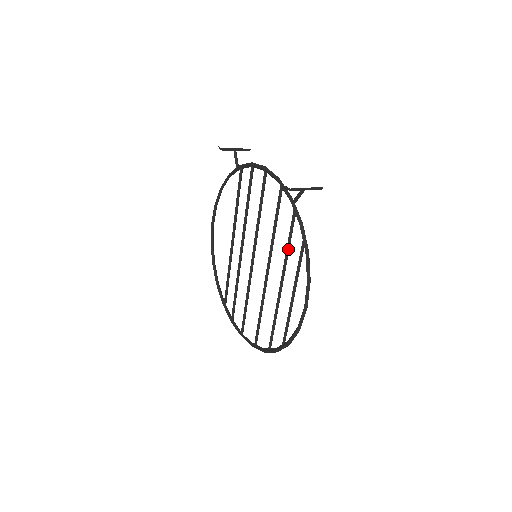
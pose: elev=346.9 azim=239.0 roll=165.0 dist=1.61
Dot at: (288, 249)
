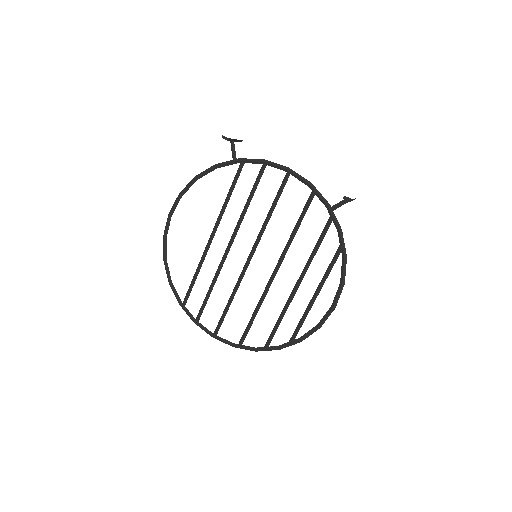
Dot at: (315, 252)
